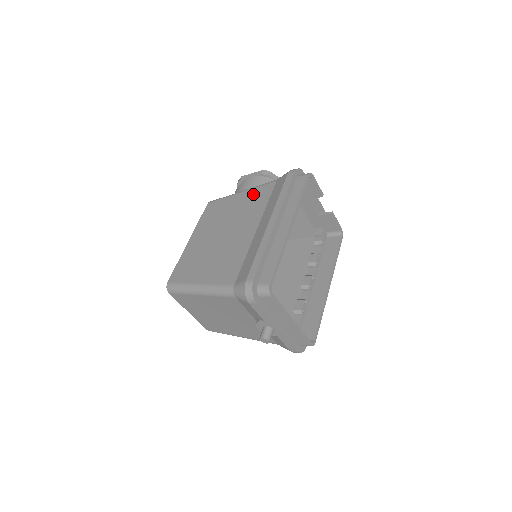
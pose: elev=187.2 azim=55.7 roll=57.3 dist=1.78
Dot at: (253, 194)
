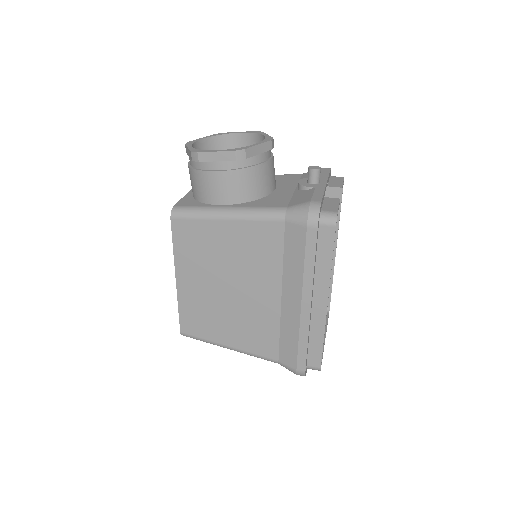
Dot at: (251, 234)
